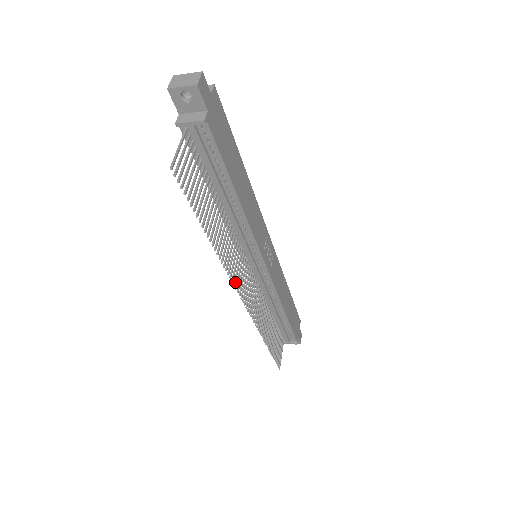
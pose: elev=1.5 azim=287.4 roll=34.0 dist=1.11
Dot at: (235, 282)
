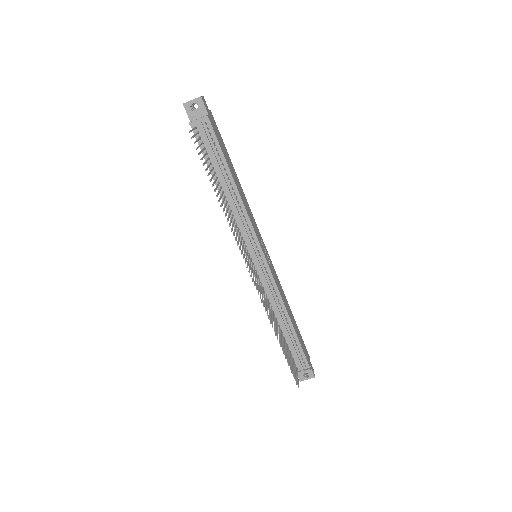
Dot at: (242, 253)
